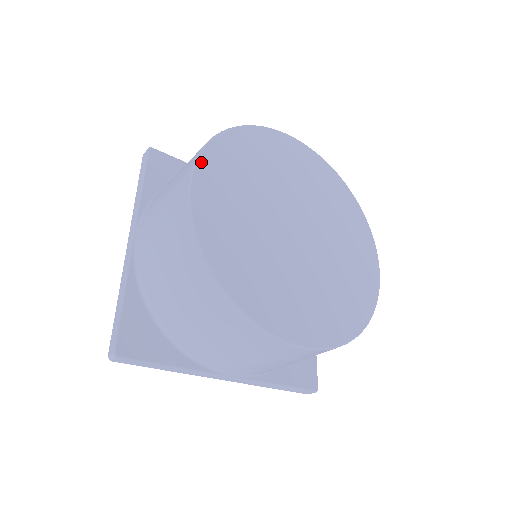
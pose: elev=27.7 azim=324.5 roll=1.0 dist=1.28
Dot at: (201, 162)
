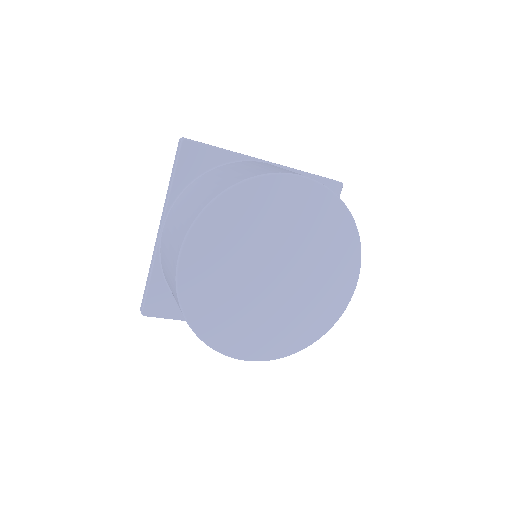
Dot at: (192, 233)
